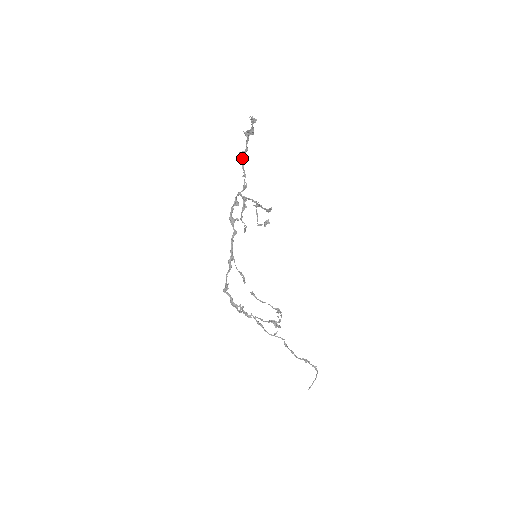
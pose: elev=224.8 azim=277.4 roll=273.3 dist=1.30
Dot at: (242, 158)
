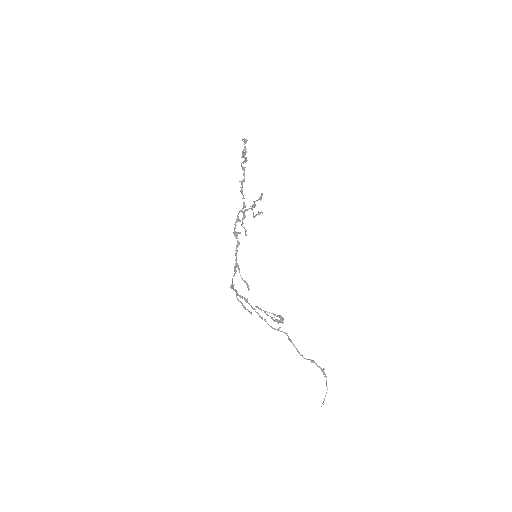
Dot at: (241, 187)
